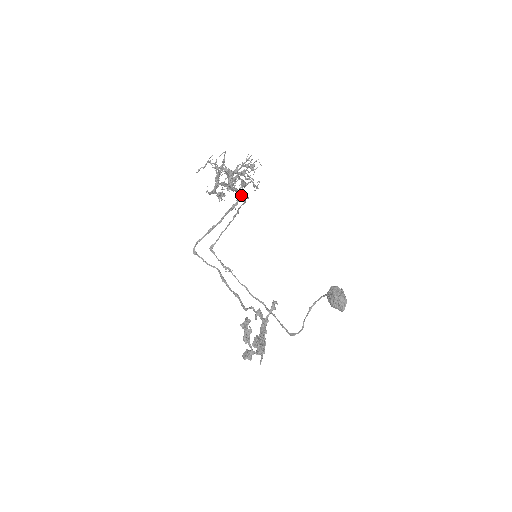
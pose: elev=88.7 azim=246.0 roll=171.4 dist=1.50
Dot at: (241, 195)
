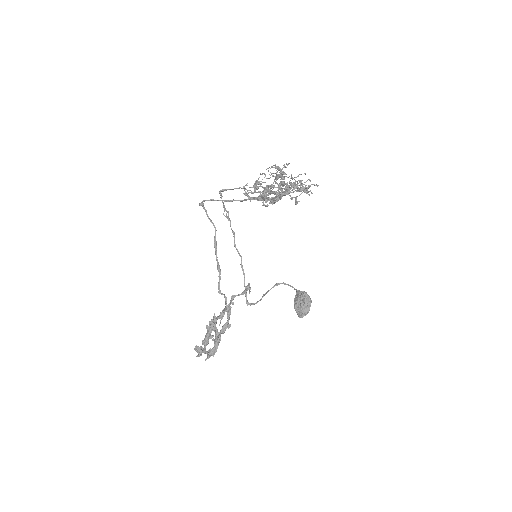
Dot at: occluded
